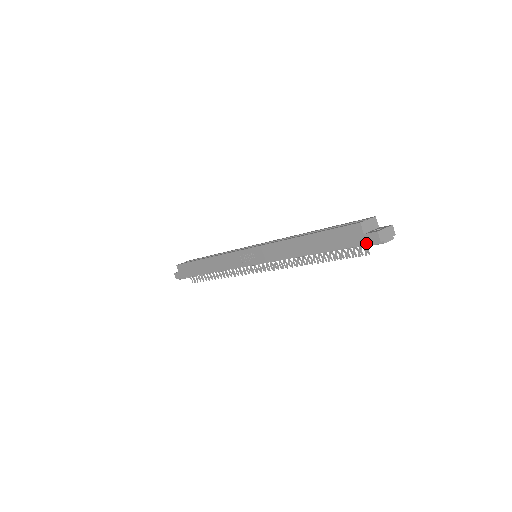
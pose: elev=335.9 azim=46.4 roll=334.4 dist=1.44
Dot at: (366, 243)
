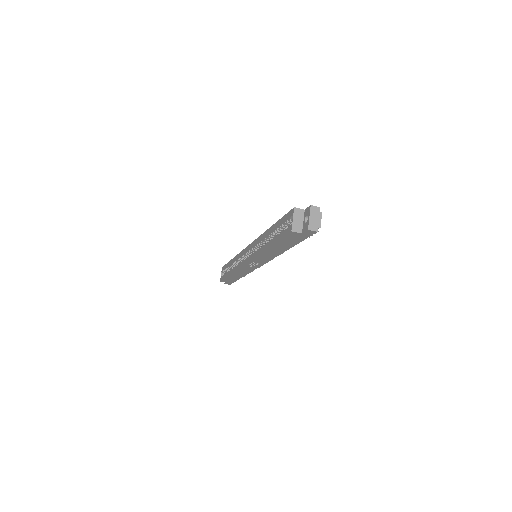
Dot at: occluded
